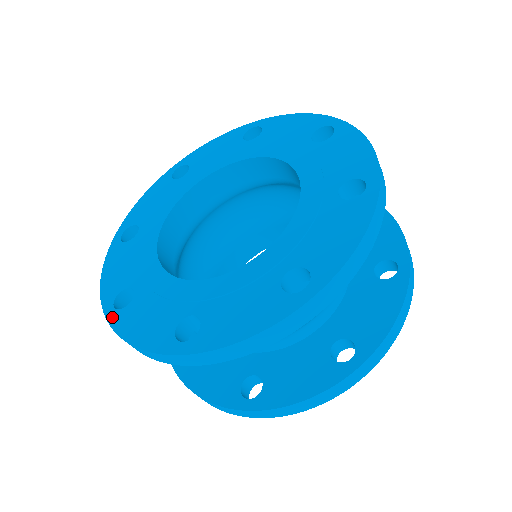
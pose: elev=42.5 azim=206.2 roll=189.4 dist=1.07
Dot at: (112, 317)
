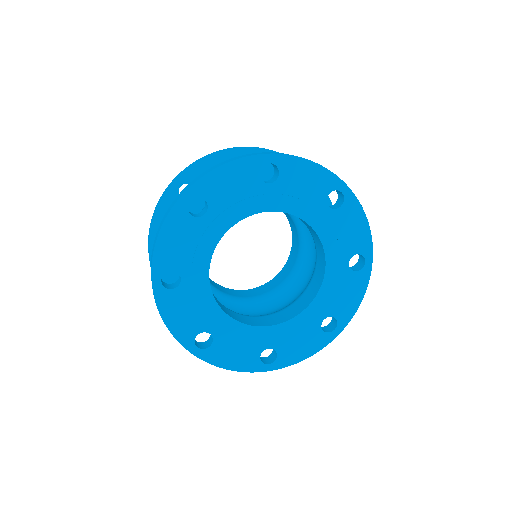
Dot at: (201, 355)
